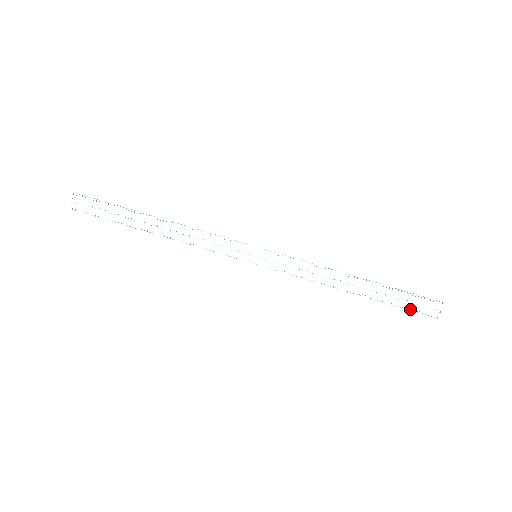
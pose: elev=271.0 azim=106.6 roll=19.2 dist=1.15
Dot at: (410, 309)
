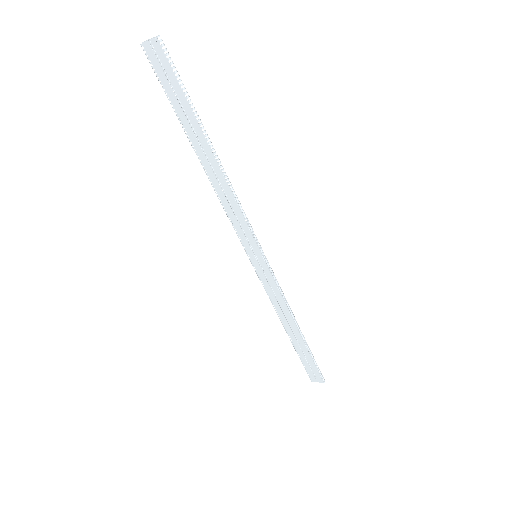
Dot at: (304, 366)
